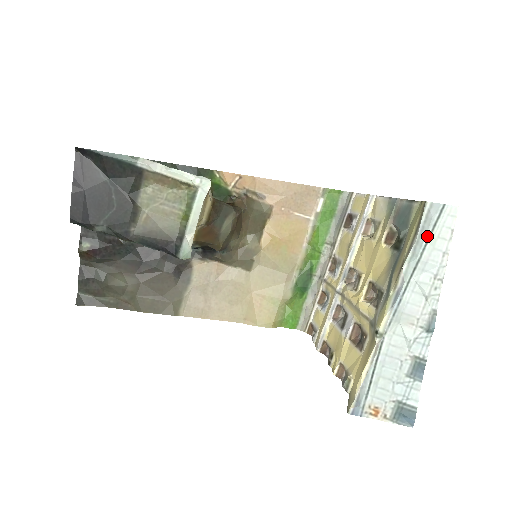
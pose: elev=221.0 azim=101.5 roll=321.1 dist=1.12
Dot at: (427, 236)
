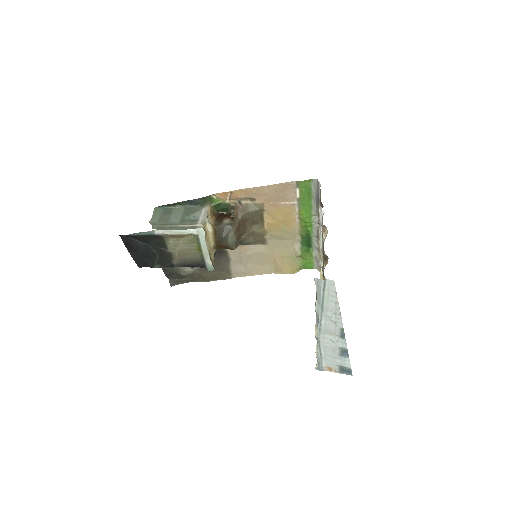
Dot at: (321, 295)
